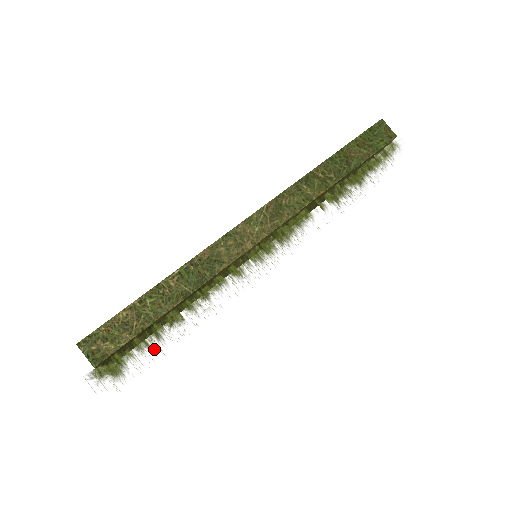
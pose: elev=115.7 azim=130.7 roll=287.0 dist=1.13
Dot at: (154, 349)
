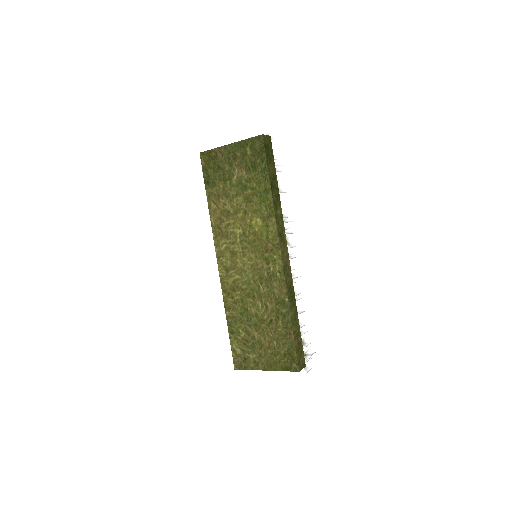
Dot at: occluded
